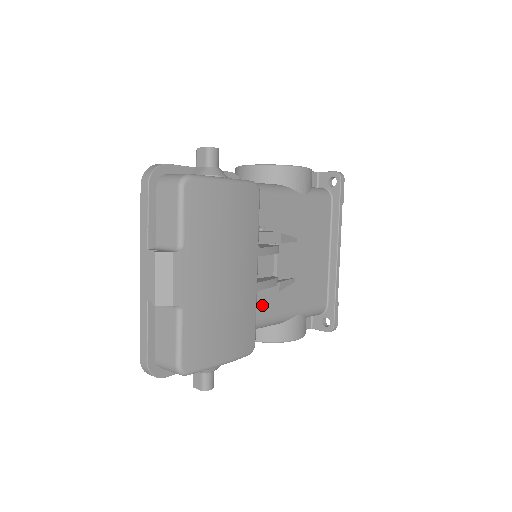
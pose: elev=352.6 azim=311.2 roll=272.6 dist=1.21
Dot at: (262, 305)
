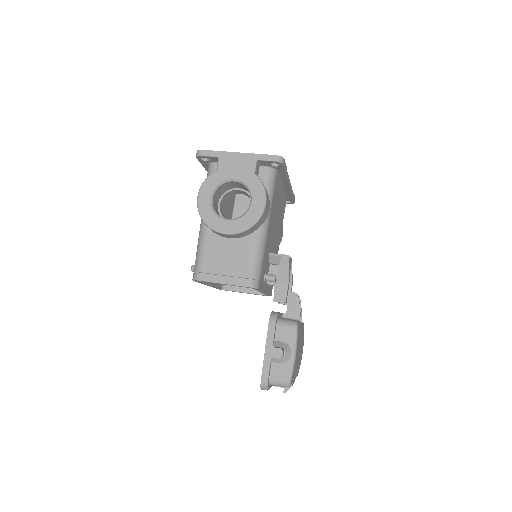
Dot at: occluded
